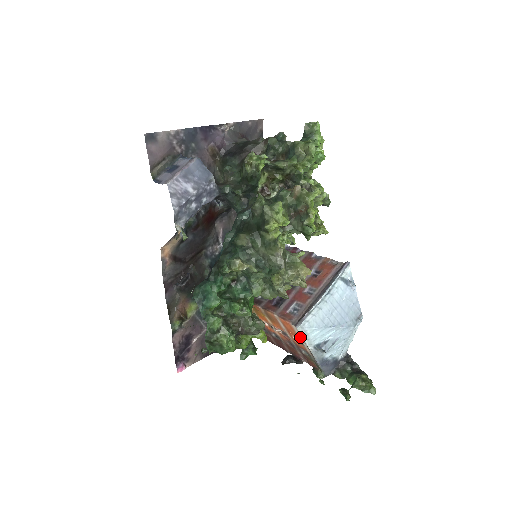
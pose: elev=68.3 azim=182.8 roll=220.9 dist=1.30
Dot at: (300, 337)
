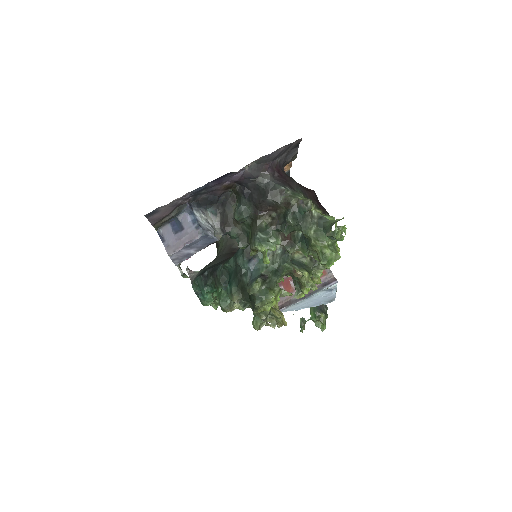
Dot at: occluded
